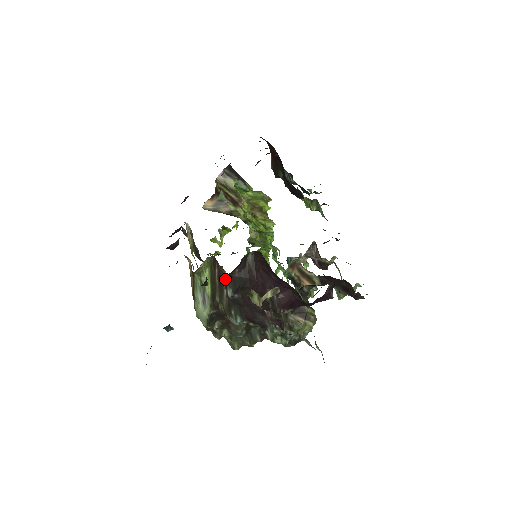
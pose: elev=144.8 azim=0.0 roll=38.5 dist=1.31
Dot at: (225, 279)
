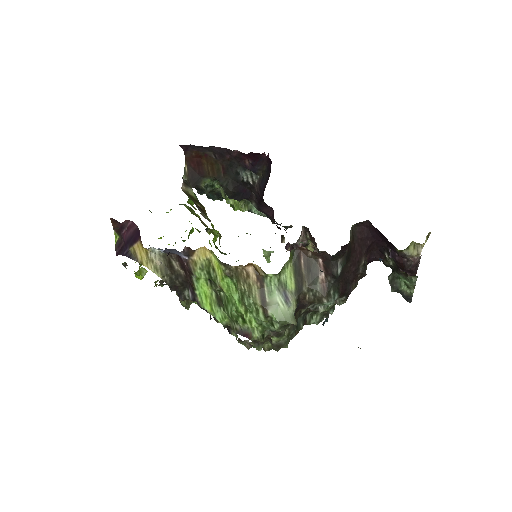
Dot at: (340, 257)
